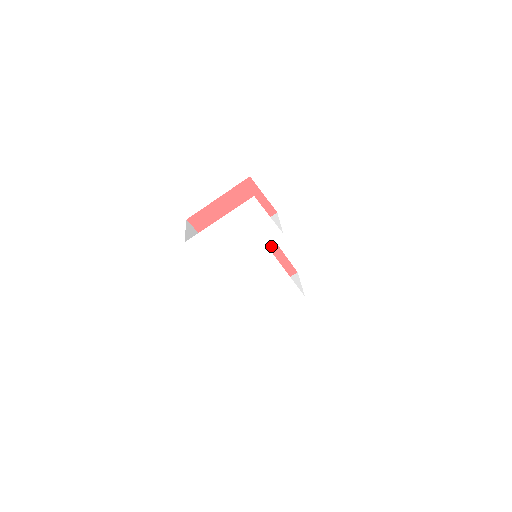
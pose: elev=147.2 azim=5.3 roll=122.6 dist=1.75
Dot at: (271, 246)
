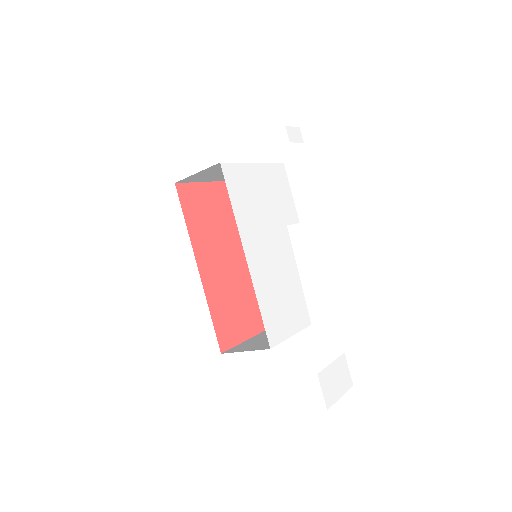
Dot at: (246, 276)
